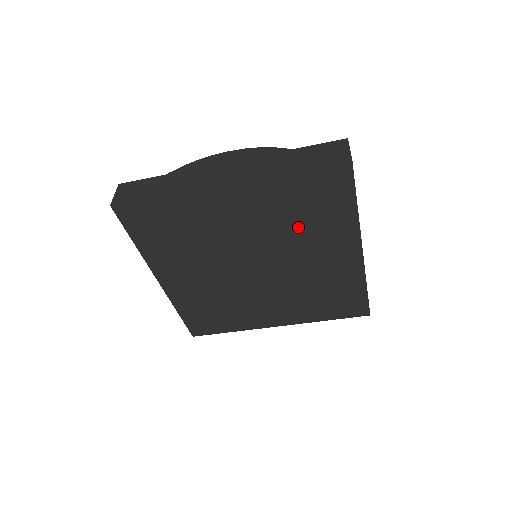
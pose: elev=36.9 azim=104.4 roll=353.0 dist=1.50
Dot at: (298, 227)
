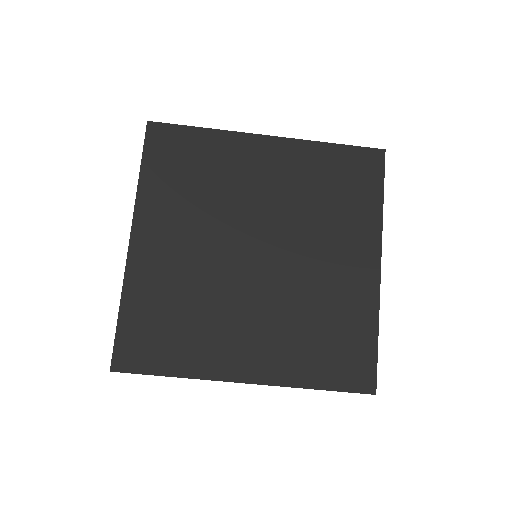
Dot at: (321, 209)
